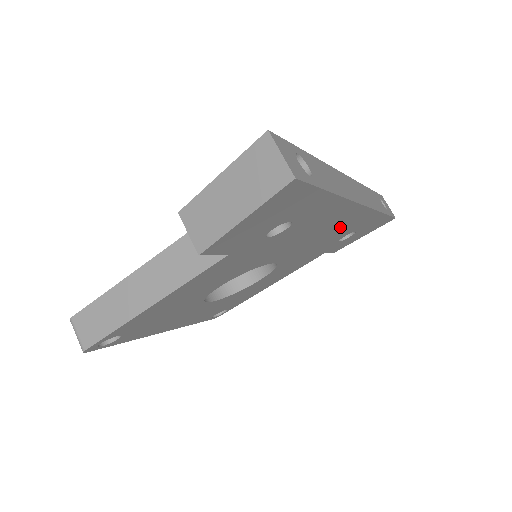
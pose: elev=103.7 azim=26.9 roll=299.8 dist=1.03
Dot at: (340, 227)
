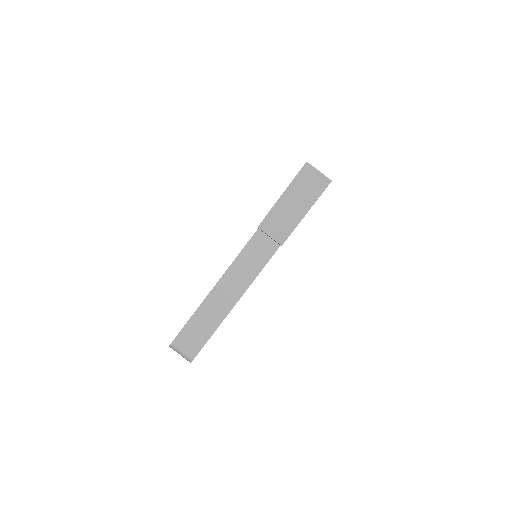
Dot at: occluded
